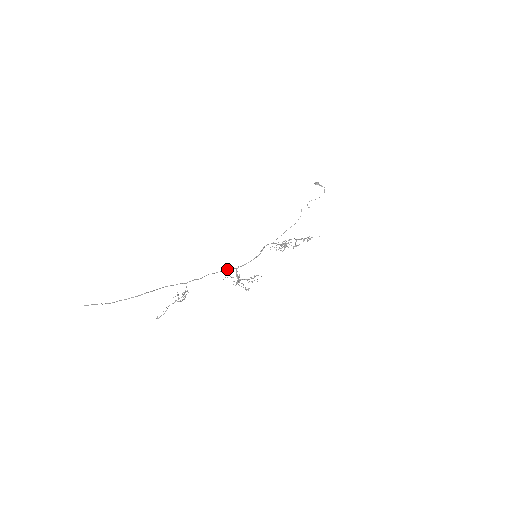
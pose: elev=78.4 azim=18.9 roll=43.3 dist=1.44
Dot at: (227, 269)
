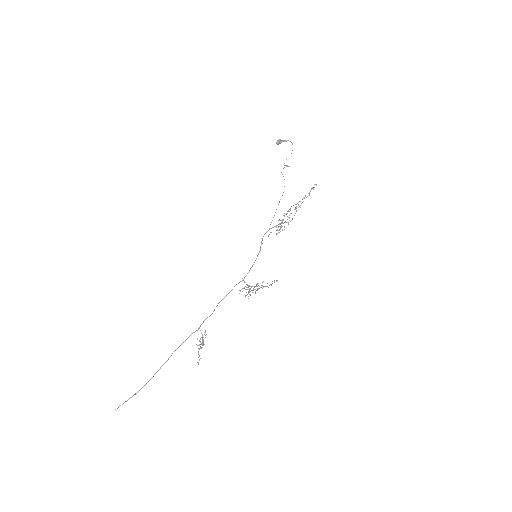
Dot at: (234, 286)
